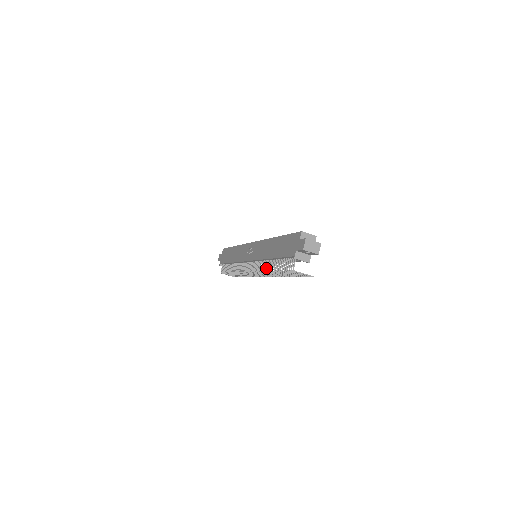
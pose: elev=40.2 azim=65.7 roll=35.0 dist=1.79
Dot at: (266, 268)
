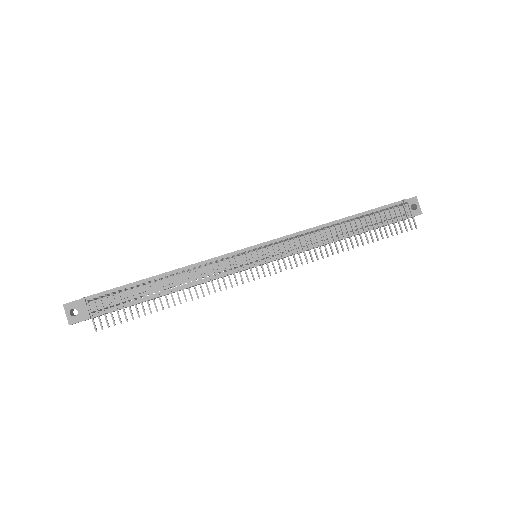
Dot at: occluded
